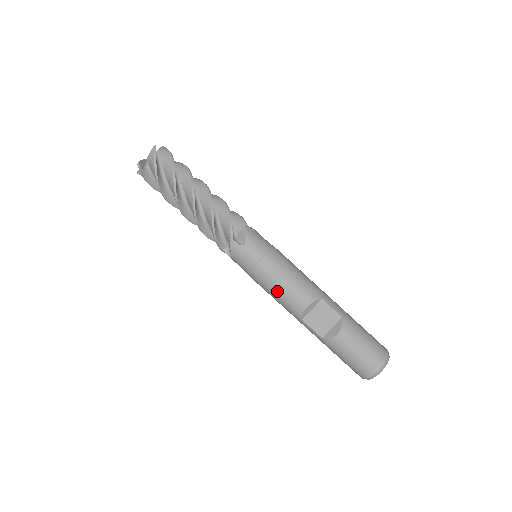
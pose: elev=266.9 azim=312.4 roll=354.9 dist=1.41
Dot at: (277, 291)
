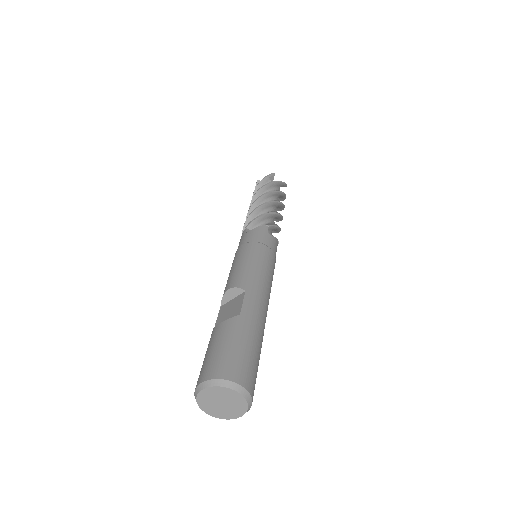
Dot at: occluded
